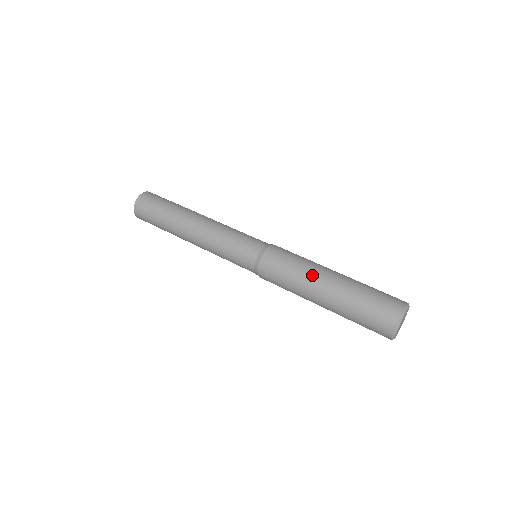
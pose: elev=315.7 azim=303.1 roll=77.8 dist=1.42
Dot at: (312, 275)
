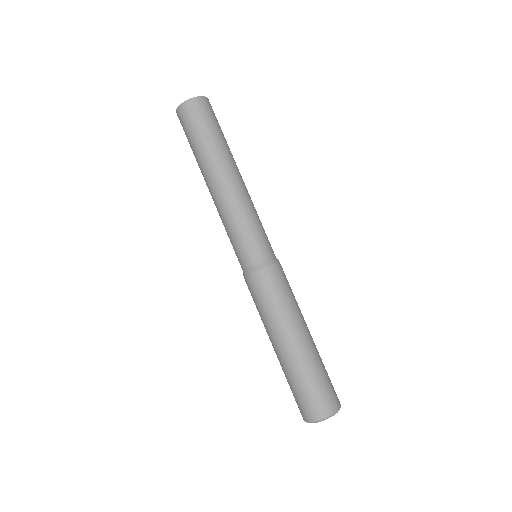
Dot at: (295, 321)
